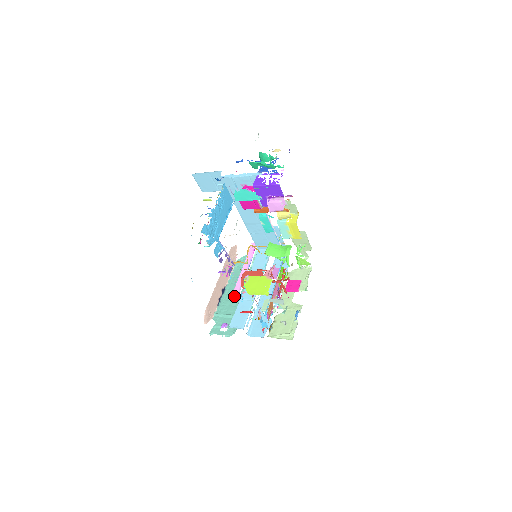
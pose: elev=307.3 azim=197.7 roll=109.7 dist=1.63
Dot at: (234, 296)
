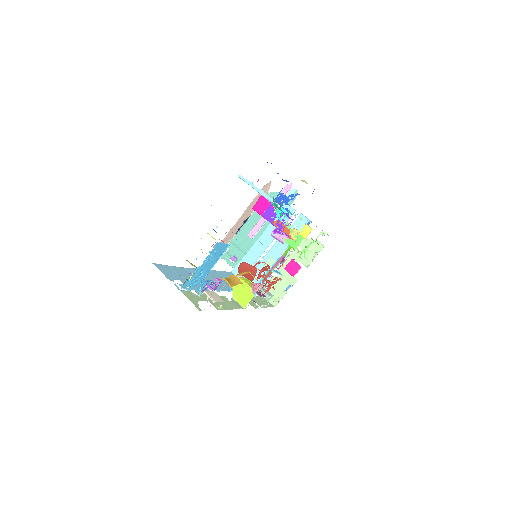
Dot at: (250, 236)
